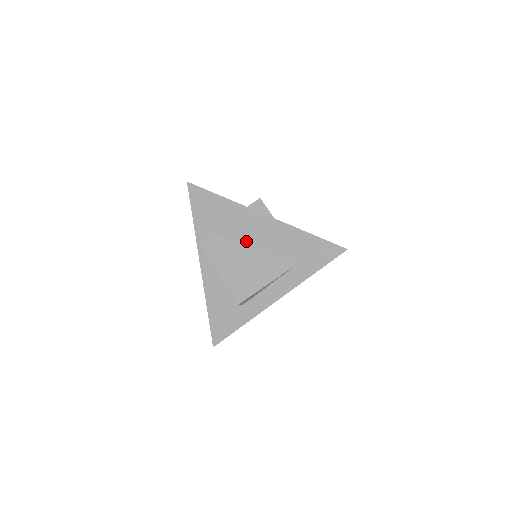
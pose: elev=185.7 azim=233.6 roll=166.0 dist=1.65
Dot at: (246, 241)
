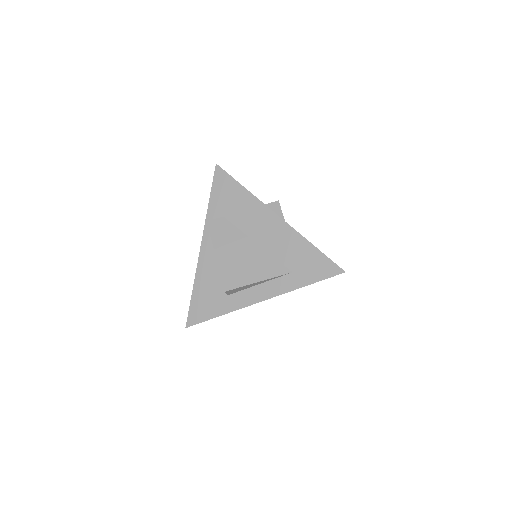
Dot at: (252, 235)
